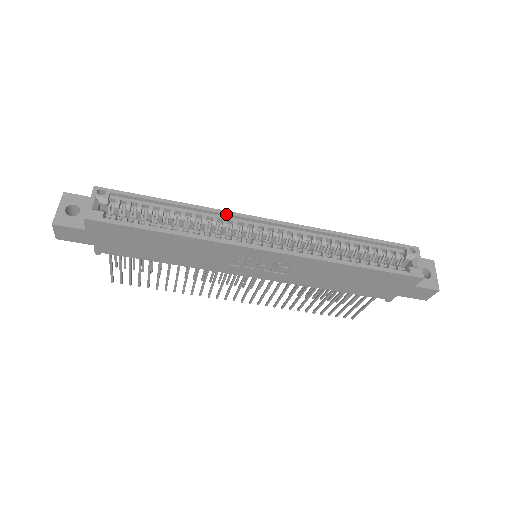
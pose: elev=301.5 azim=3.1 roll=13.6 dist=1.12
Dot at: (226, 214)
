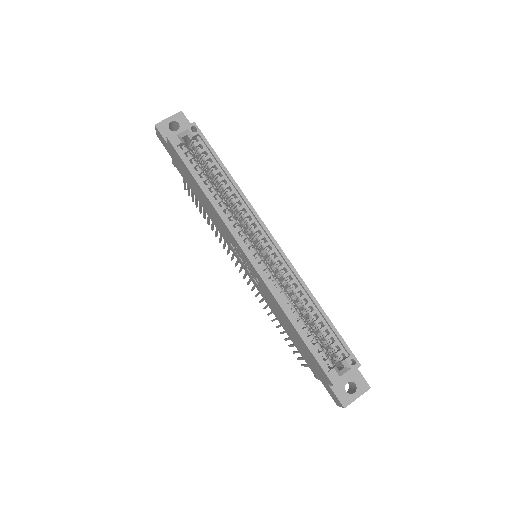
Dot at: (251, 210)
